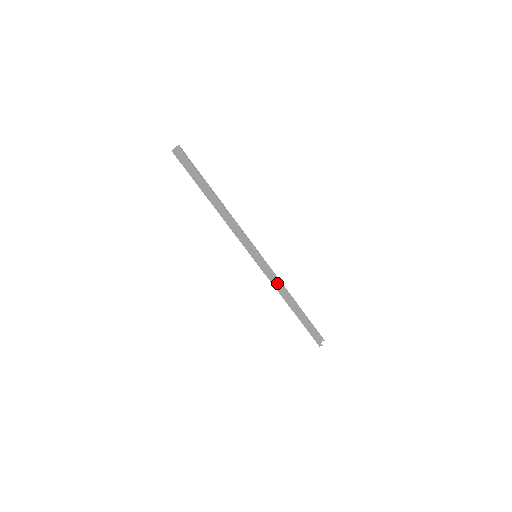
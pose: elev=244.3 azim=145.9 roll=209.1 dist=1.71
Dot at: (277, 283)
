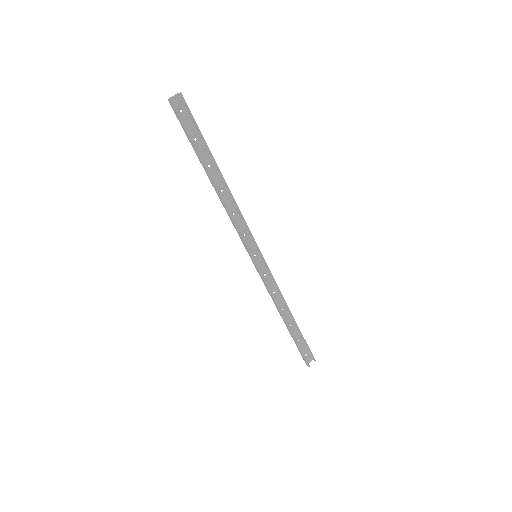
Dot at: (275, 290)
